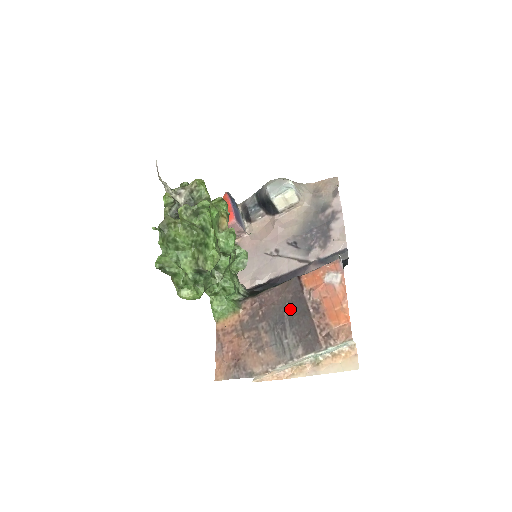
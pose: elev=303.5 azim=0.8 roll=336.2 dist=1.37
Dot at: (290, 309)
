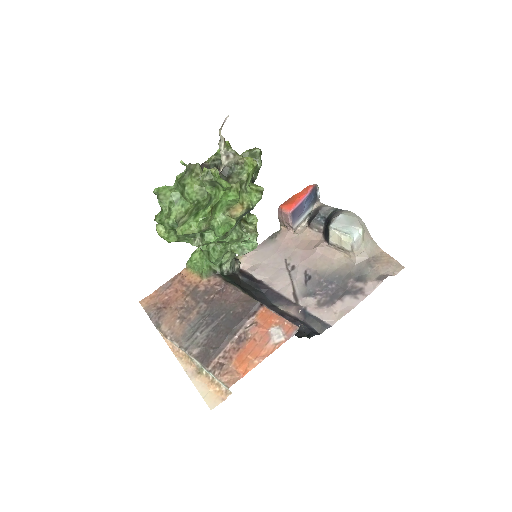
Dot at: (228, 318)
